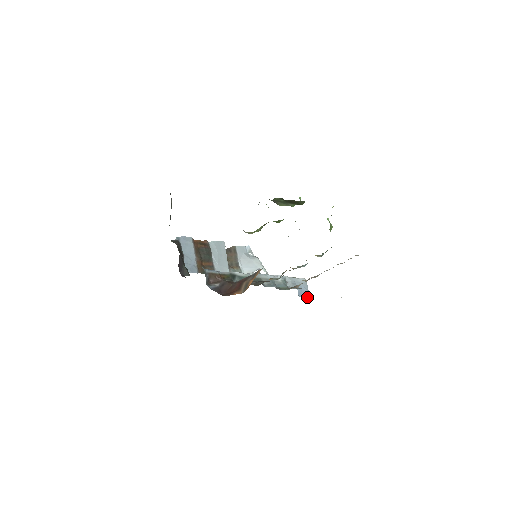
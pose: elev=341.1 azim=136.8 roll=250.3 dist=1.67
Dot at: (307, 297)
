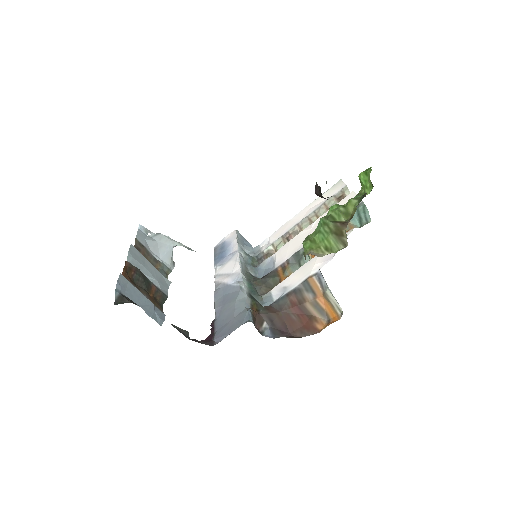
Dot at: occluded
